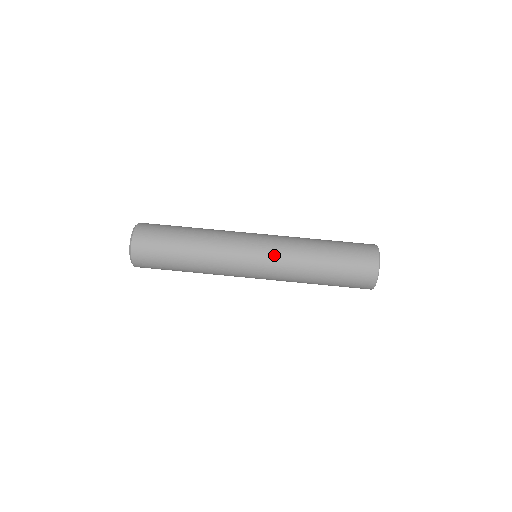
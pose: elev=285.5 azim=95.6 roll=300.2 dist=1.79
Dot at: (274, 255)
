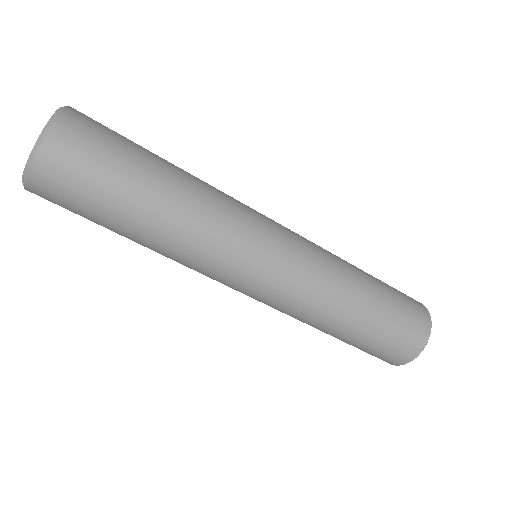
Dot at: (266, 304)
